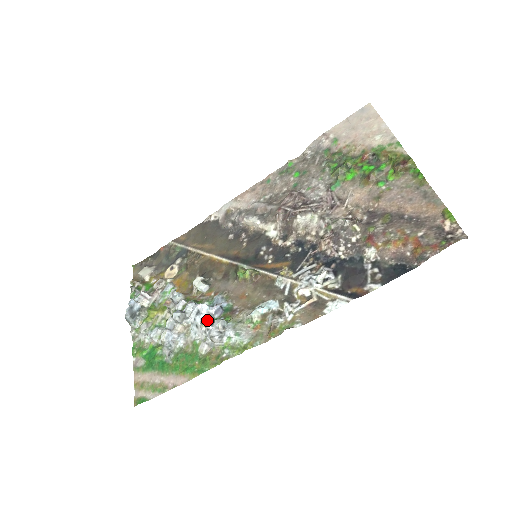
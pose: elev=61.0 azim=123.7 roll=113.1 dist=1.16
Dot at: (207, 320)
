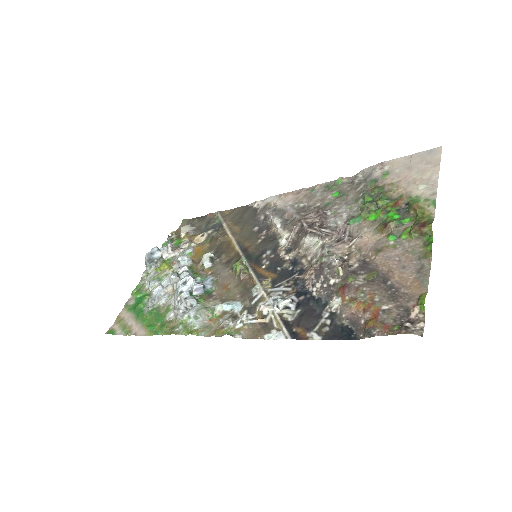
Dot at: (185, 293)
